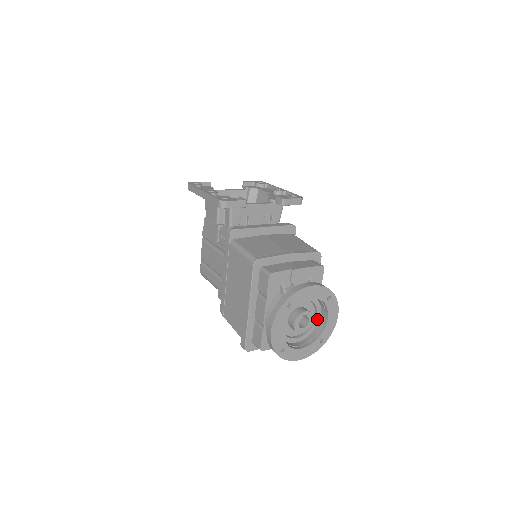
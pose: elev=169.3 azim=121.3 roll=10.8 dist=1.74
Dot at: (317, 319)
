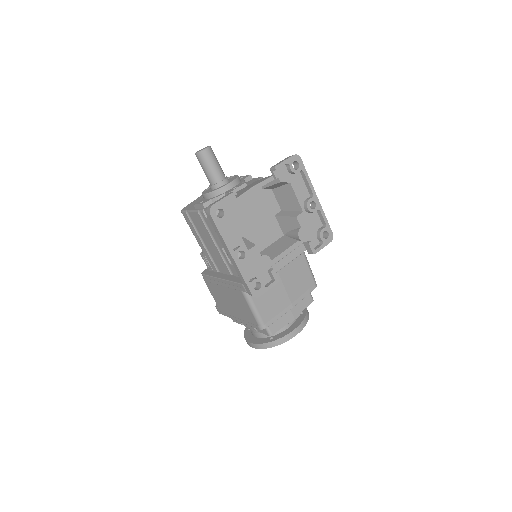
Dot at: occluded
